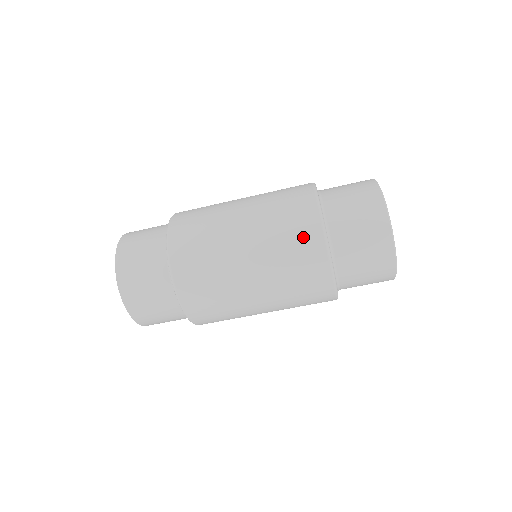
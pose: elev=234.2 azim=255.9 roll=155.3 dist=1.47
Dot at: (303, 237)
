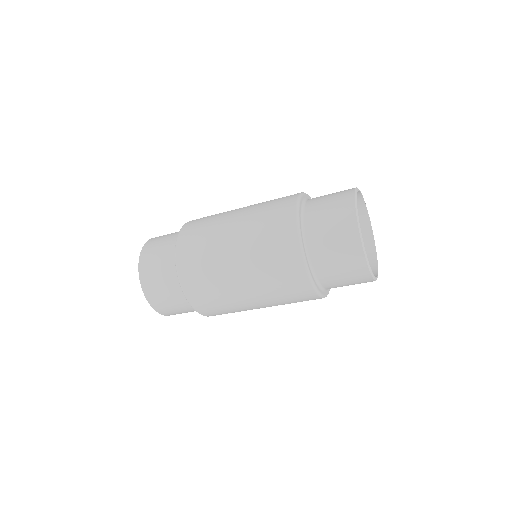
Dot at: occluded
